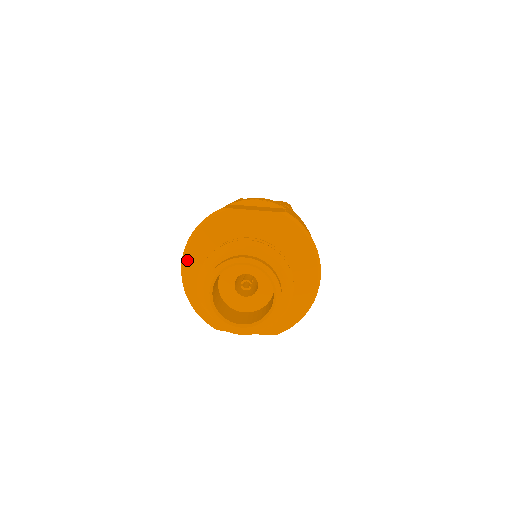
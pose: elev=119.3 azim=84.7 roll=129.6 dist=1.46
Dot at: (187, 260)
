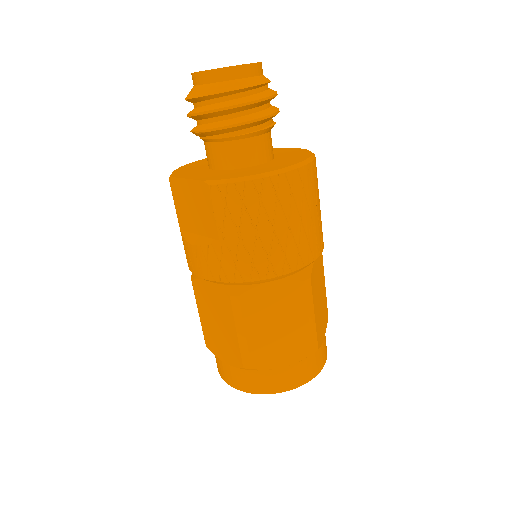
Dot at: occluded
